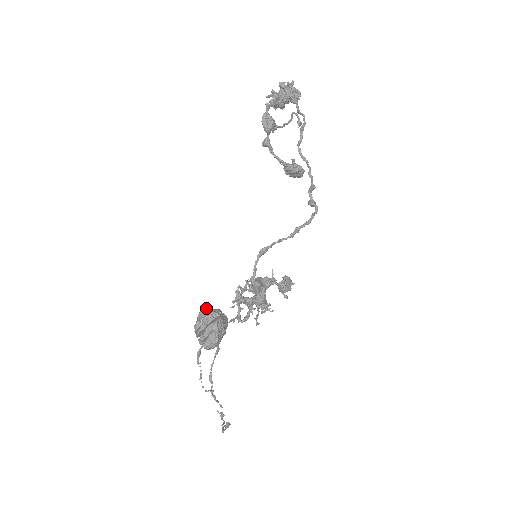
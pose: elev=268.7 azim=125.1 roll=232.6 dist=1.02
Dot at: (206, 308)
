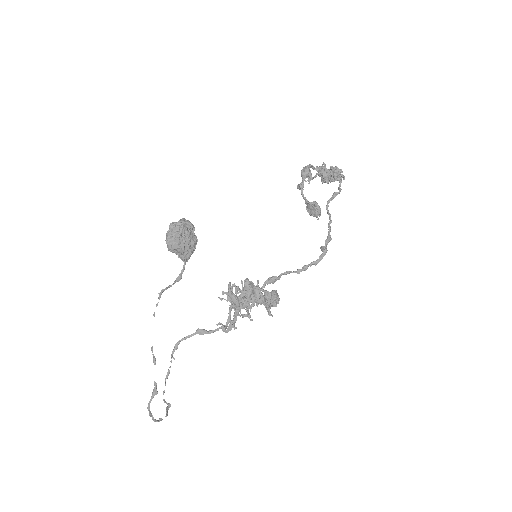
Dot at: (185, 219)
